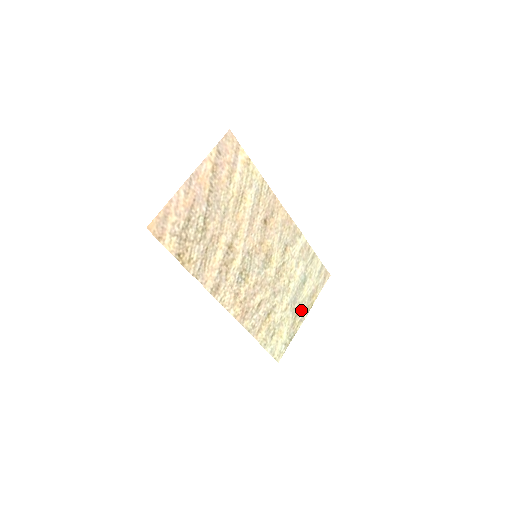
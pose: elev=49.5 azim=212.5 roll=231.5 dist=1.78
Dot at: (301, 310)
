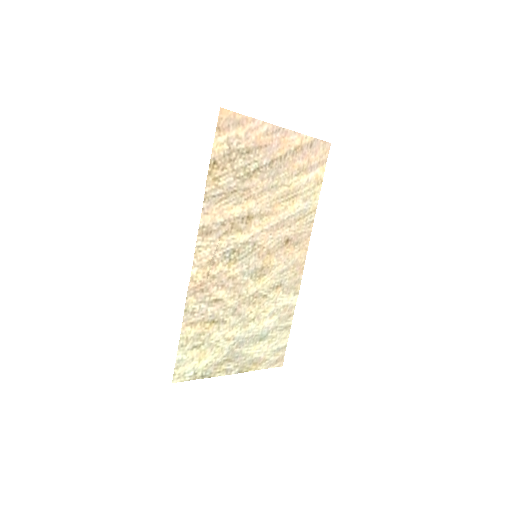
Dot at: (236, 361)
